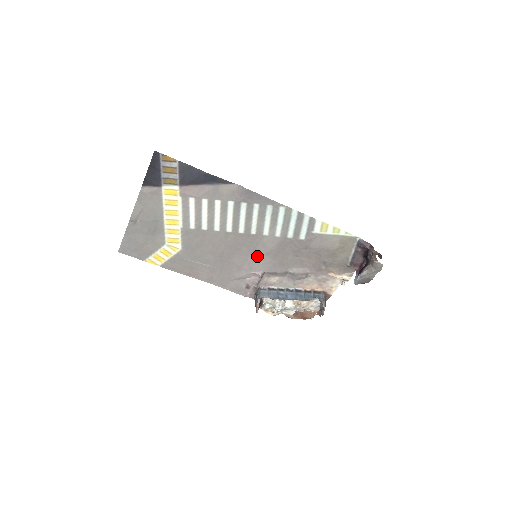
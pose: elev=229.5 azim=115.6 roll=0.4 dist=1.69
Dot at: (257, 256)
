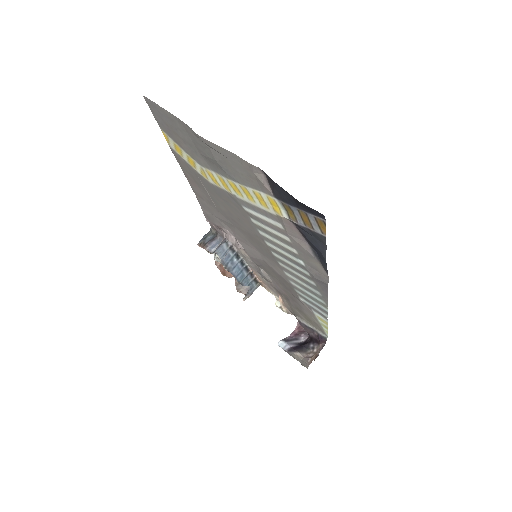
Dot at: (257, 252)
